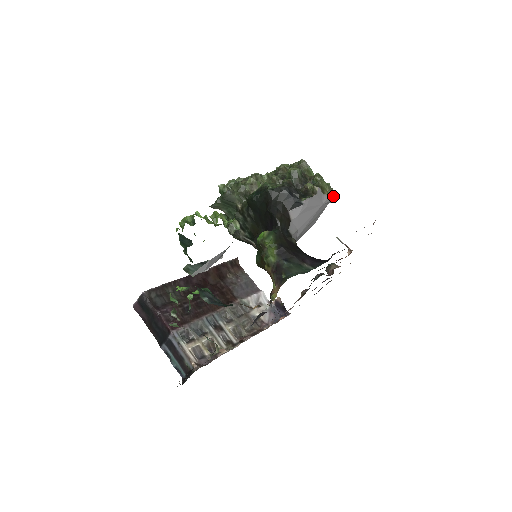
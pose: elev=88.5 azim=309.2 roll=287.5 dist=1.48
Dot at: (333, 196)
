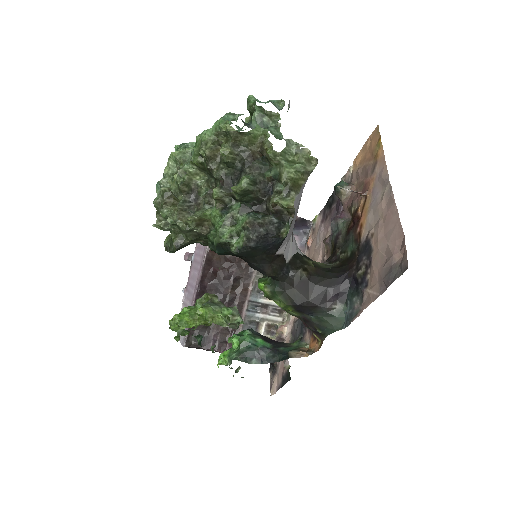
Dot at: (312, 171)
